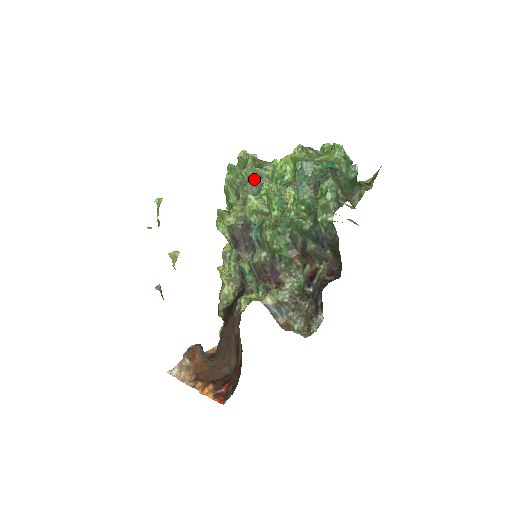
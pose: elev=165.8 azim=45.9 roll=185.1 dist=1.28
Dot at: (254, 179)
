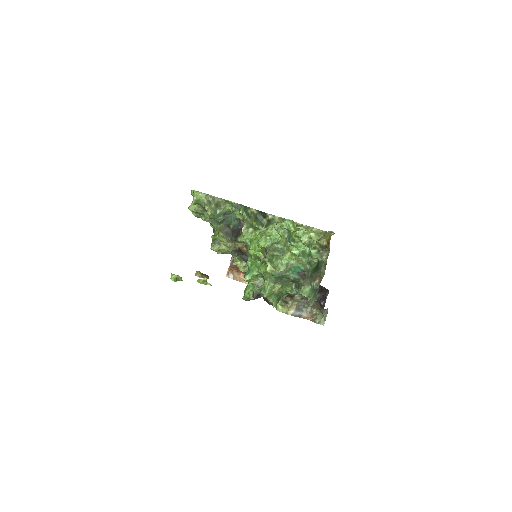
Dot at: (221, 220)
